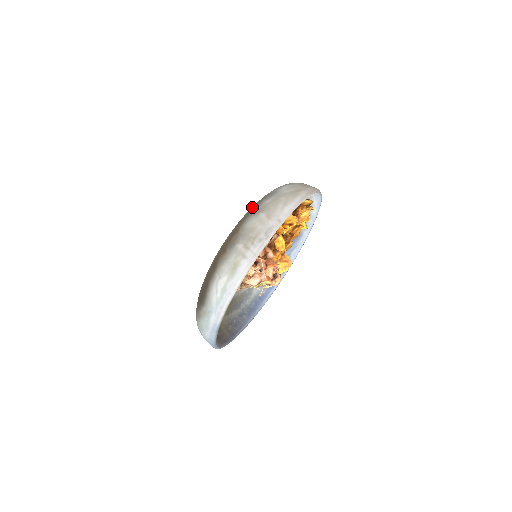
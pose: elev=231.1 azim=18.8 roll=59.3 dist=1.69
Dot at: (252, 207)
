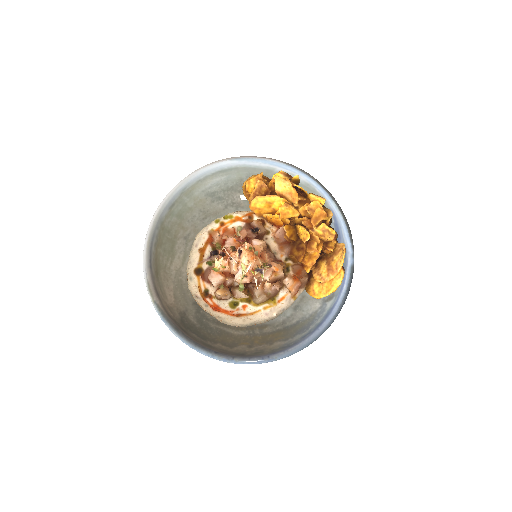
Dot at: occluded
